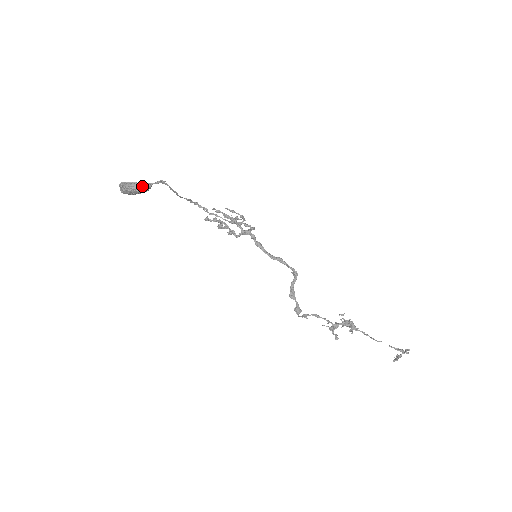
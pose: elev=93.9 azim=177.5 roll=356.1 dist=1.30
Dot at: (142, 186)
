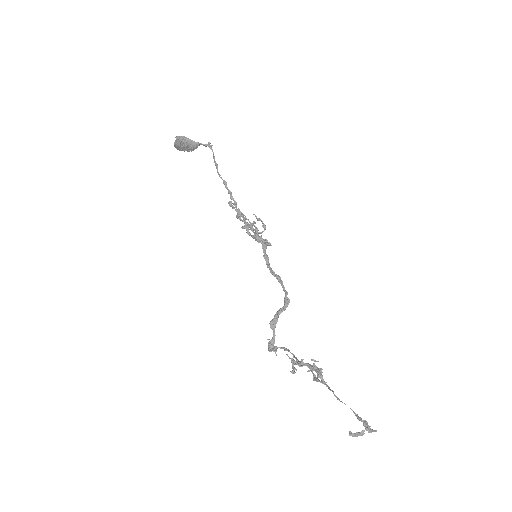
Dot at: (192, 140)
